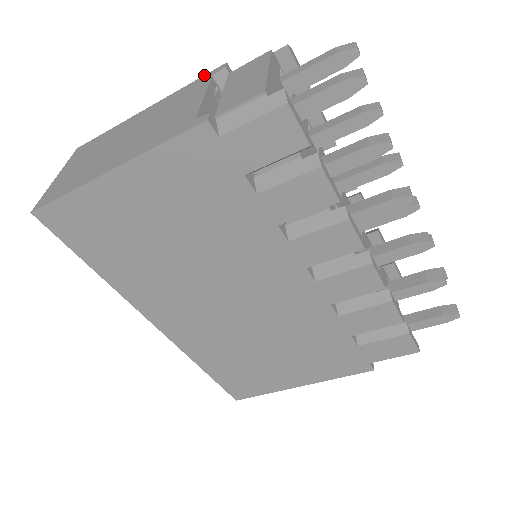
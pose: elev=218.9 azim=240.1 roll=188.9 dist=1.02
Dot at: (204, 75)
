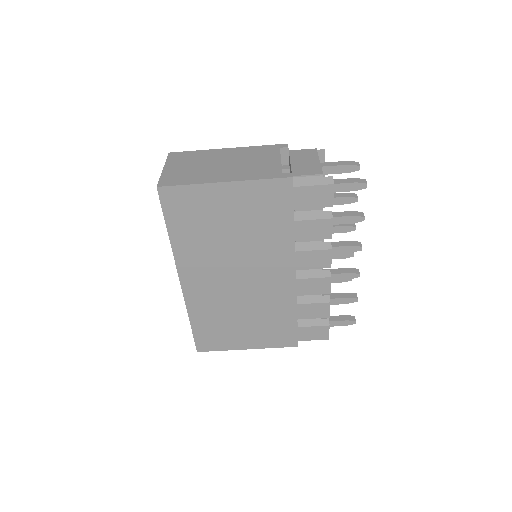
Dot at: (272, 145)
